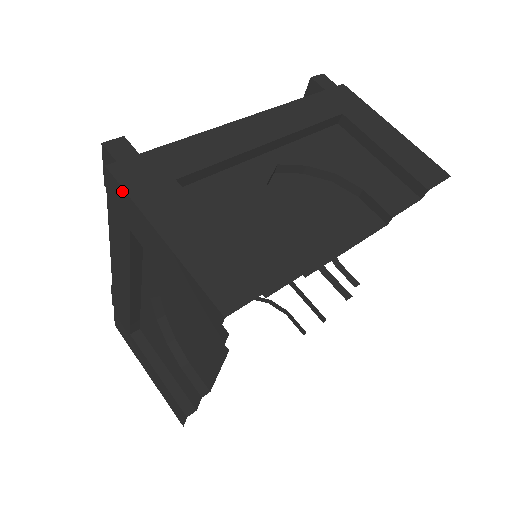
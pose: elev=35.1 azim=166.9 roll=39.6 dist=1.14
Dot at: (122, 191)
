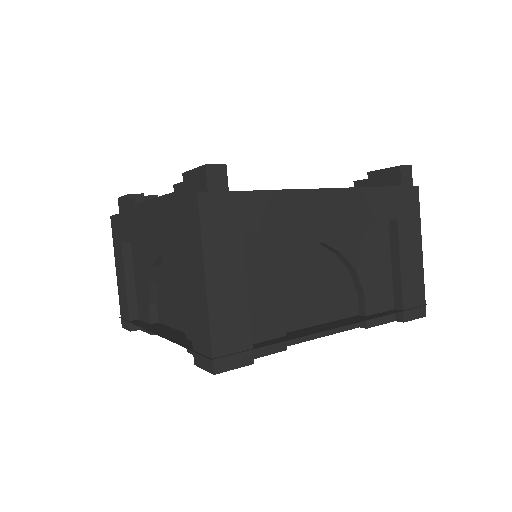
Dot at: (198, 223)
